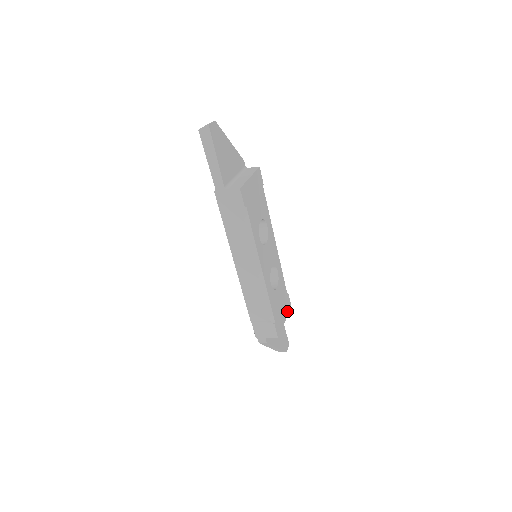
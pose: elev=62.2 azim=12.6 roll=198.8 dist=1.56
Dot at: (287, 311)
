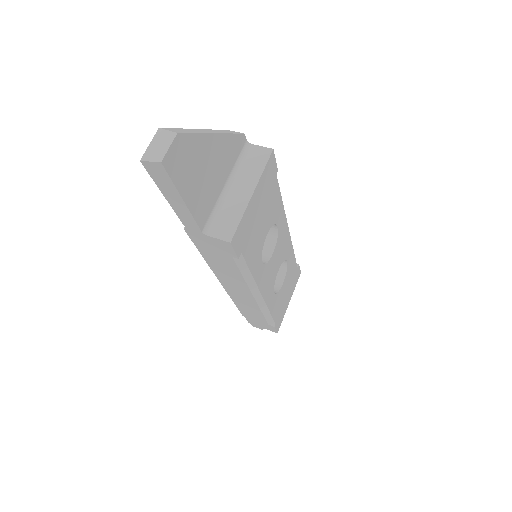
Dot at: (294, 286)
